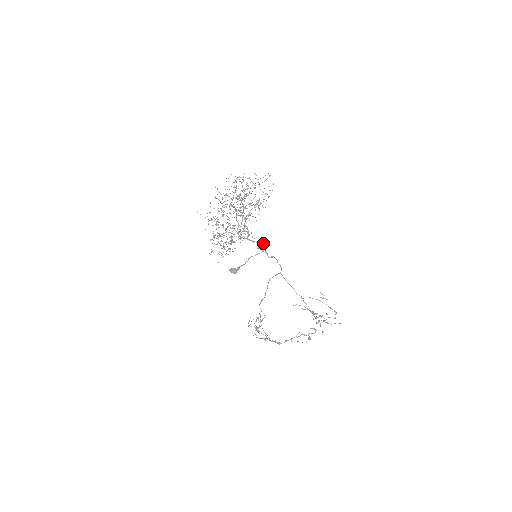
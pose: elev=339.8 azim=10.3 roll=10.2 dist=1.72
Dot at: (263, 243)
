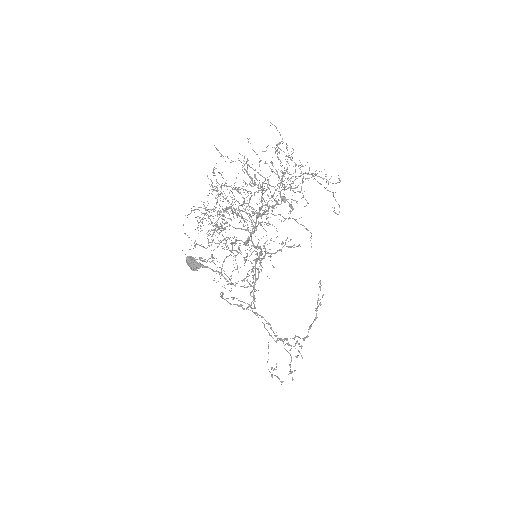
Dot at: (257, 269)
